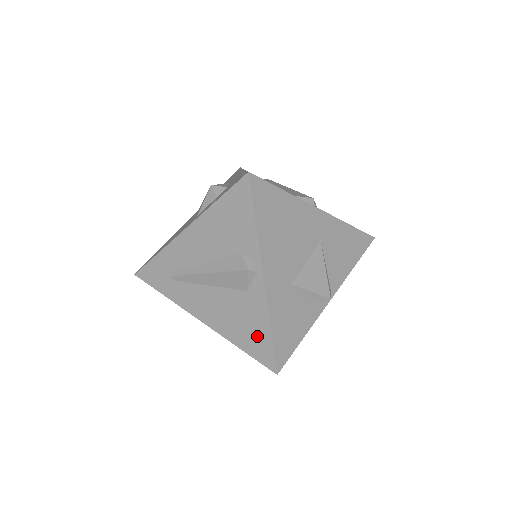
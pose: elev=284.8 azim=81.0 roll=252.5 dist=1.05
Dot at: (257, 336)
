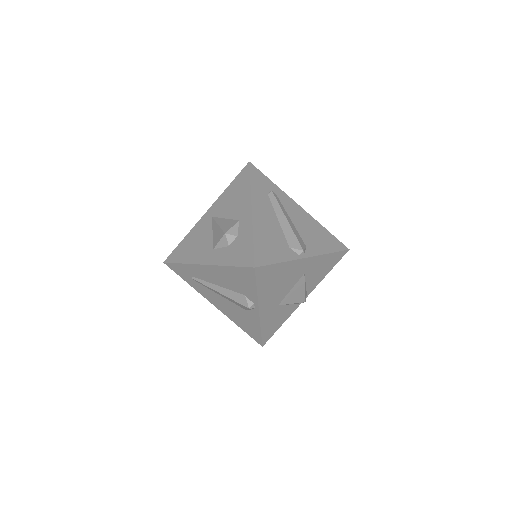
Dot at: (251, 329)
